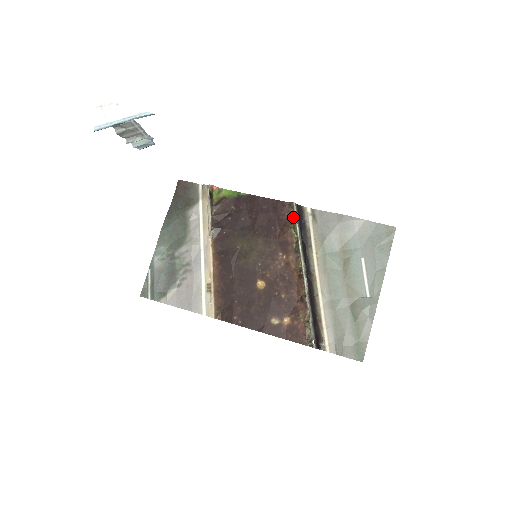
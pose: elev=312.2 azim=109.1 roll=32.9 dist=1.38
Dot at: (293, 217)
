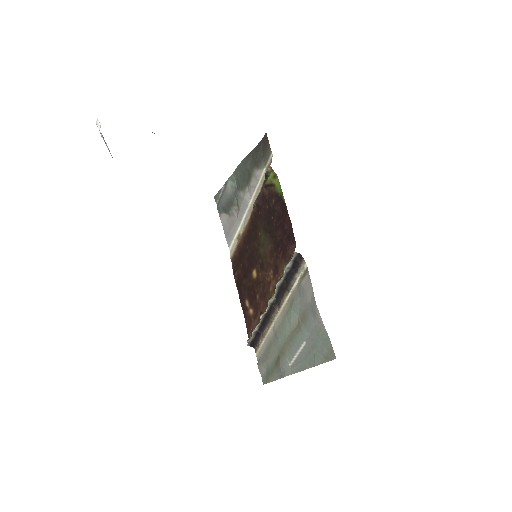
Dot at: (289, 259)
